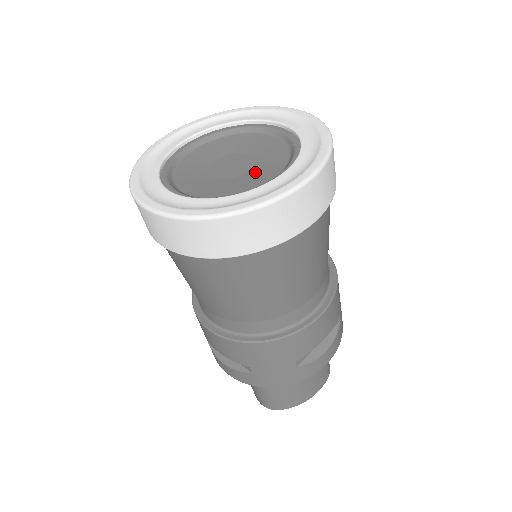
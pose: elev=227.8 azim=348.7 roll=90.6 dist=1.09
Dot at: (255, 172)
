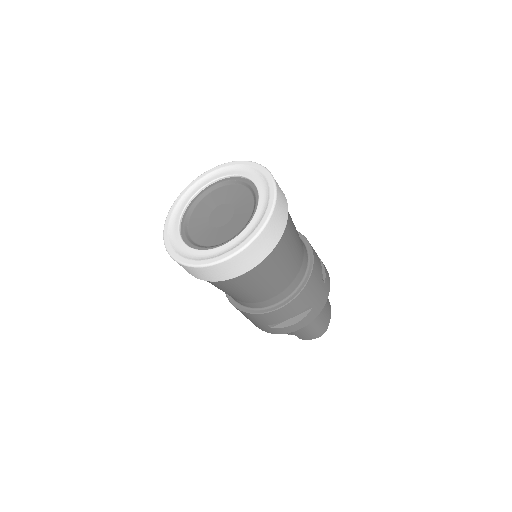
Dot at: (239, 205)
